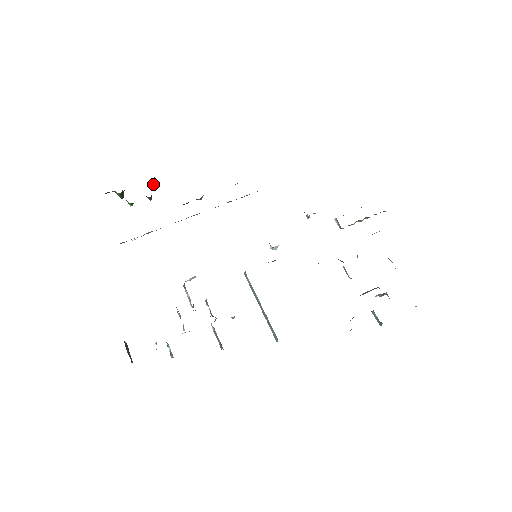
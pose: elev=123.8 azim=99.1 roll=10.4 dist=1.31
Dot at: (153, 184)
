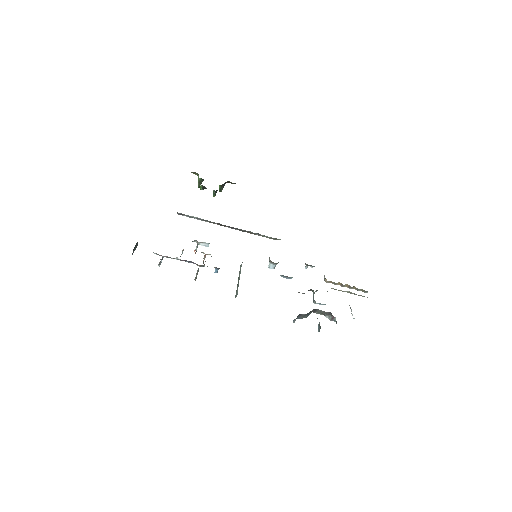
Dot at: (221, 191)
